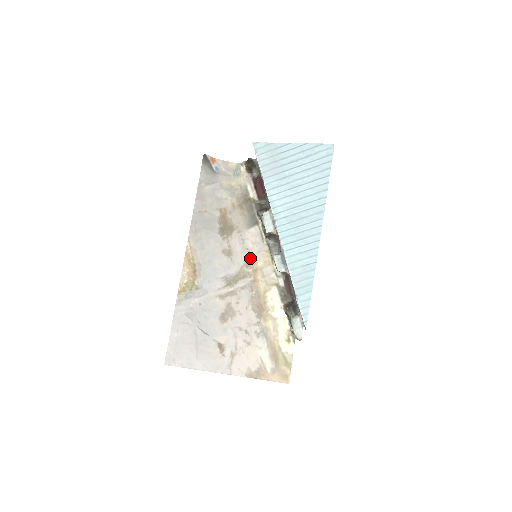
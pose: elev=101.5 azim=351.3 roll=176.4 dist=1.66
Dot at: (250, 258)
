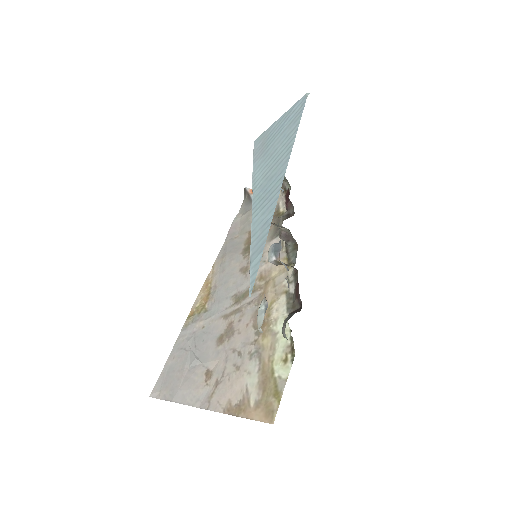
Dot at: (265, 270)
